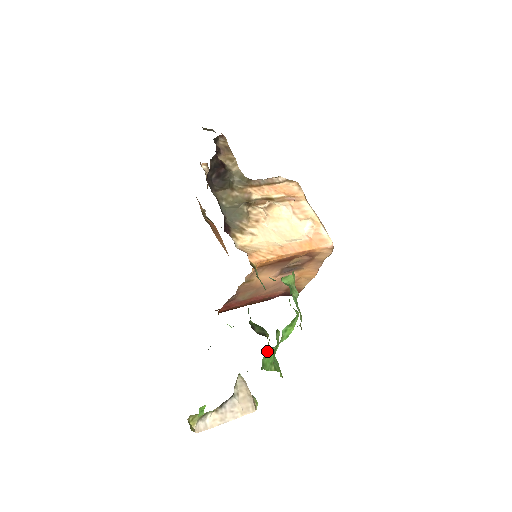
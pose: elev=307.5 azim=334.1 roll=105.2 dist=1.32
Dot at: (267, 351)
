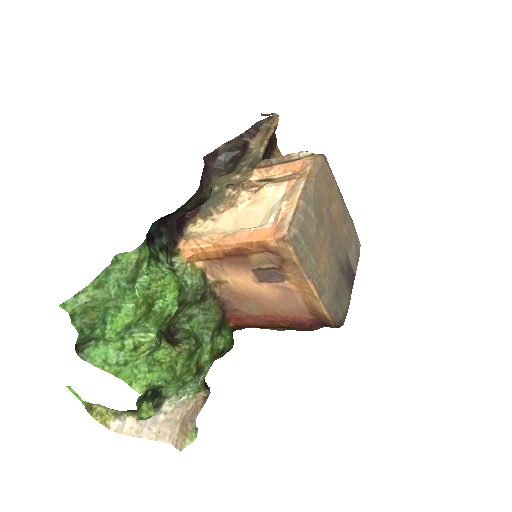
Dot at: (99, 342)
